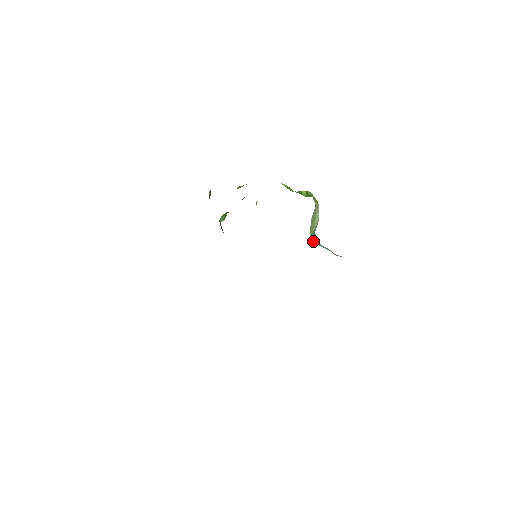
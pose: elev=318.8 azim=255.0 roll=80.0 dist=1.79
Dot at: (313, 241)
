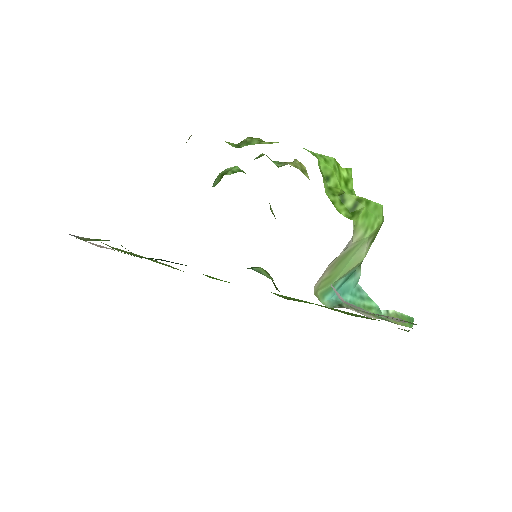
Dot at: (334, 292)
